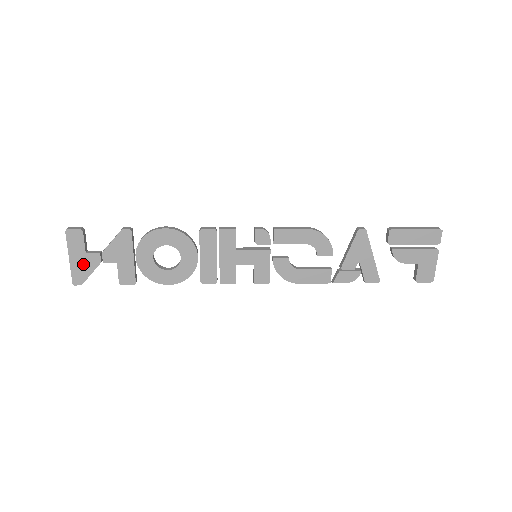
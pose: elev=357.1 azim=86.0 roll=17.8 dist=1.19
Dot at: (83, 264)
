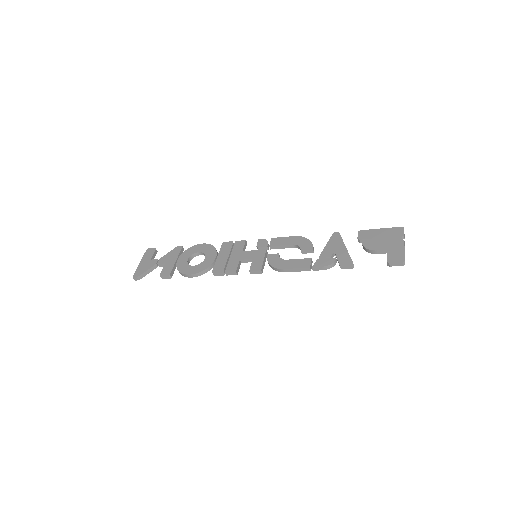
Dot at: (145, 266)
